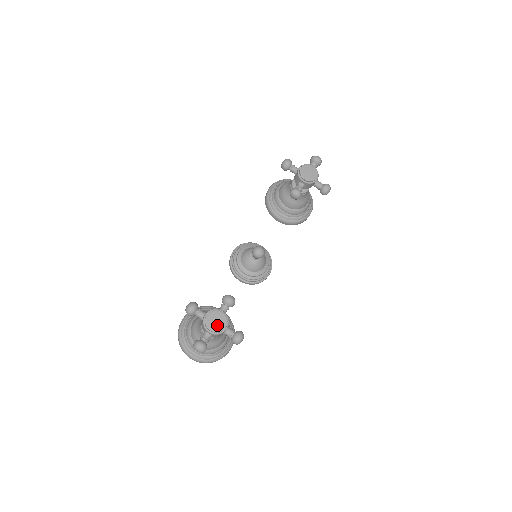
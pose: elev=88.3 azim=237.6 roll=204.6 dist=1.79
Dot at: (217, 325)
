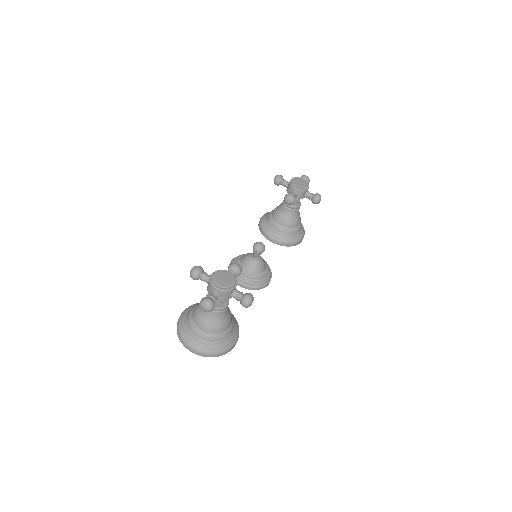
Dot at: (225, 282)
